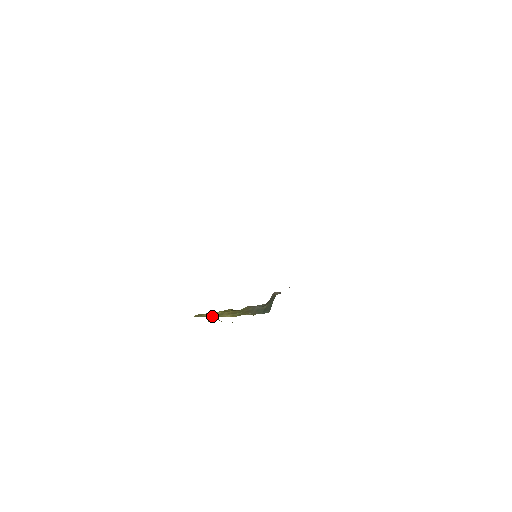
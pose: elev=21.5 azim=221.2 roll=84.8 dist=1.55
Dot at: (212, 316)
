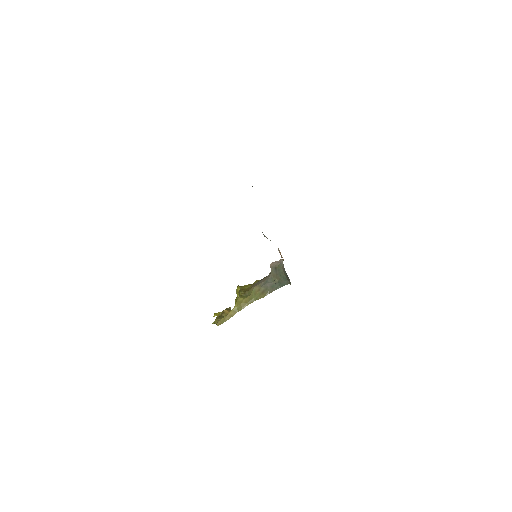
Dot at: occluded
